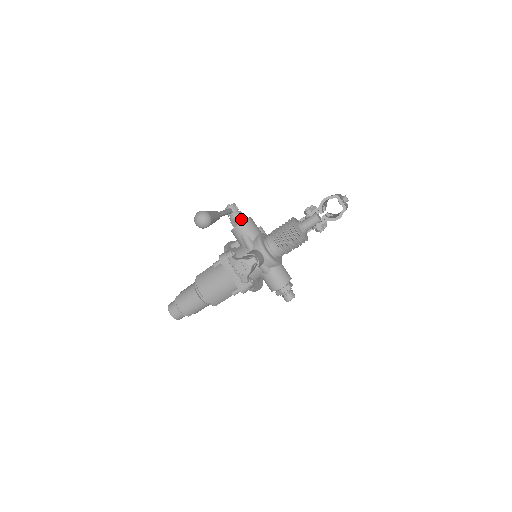
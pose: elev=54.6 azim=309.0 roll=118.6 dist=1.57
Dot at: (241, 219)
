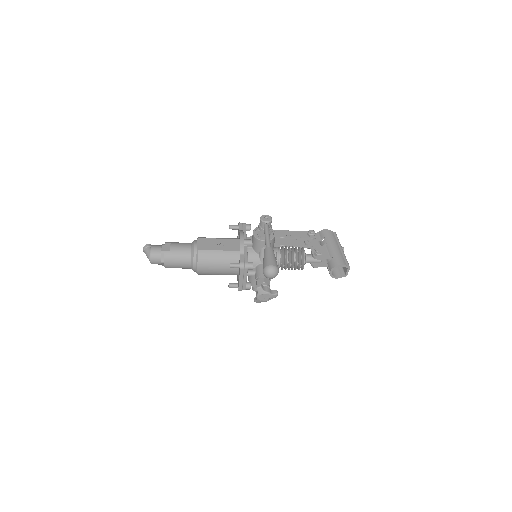
Dot at: occluded
